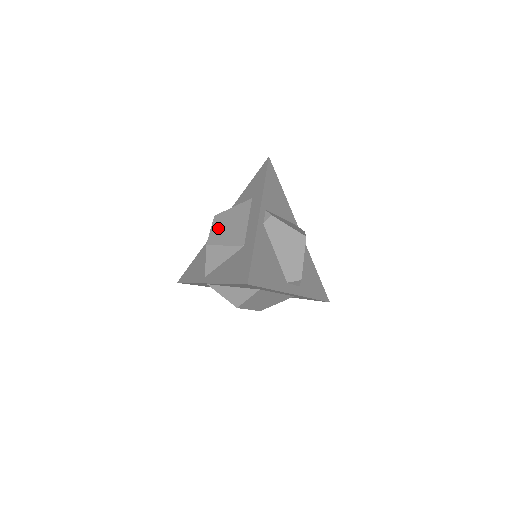
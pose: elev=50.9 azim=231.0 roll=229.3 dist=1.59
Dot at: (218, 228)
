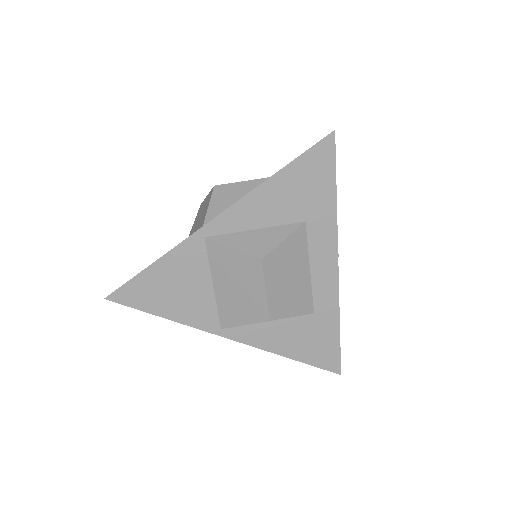
Dot at: occluded
